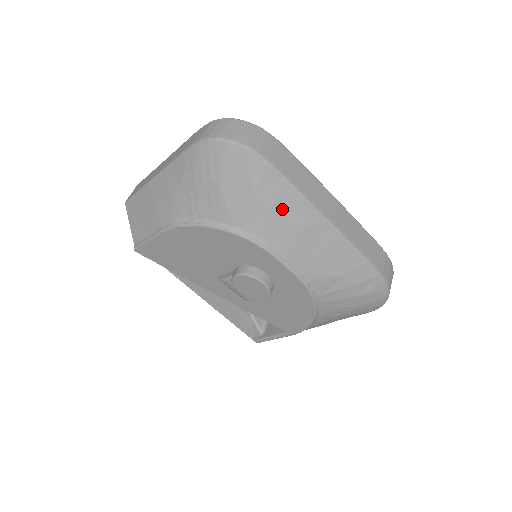
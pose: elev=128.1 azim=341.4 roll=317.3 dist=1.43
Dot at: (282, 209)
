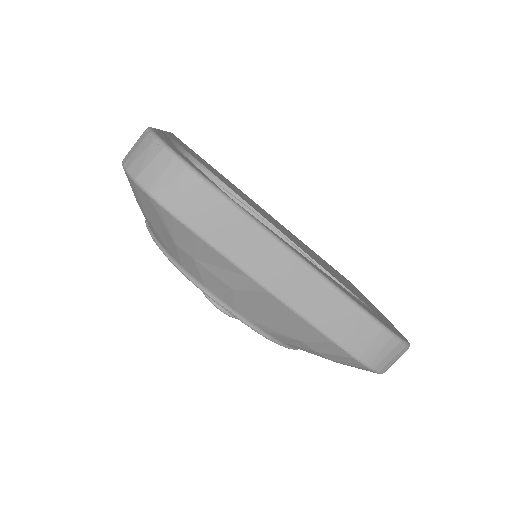
Dot at: (208, 264)
